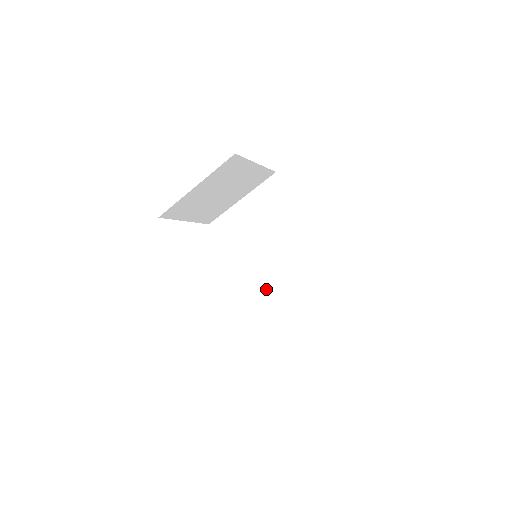
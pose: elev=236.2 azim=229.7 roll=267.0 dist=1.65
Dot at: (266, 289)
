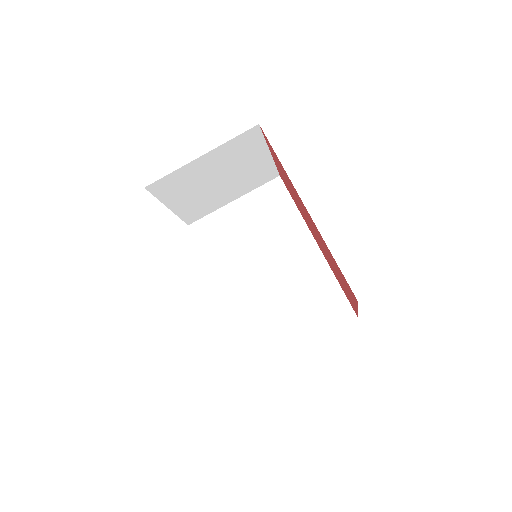
Dot at: (252, 307)
